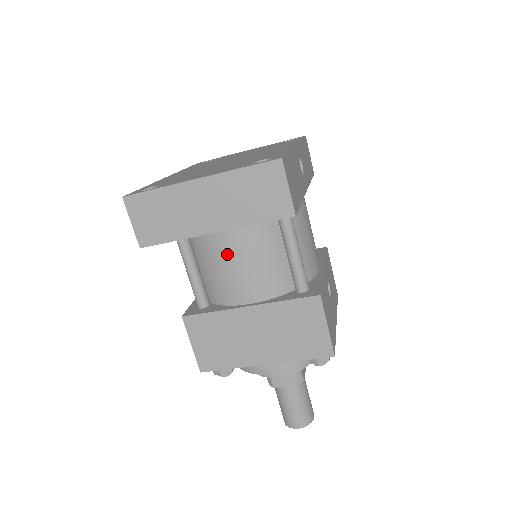
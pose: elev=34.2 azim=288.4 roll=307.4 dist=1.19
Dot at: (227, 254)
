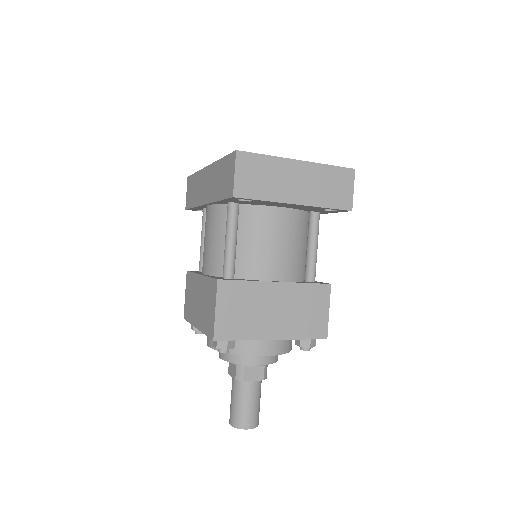
Dot at: (273, 234)
